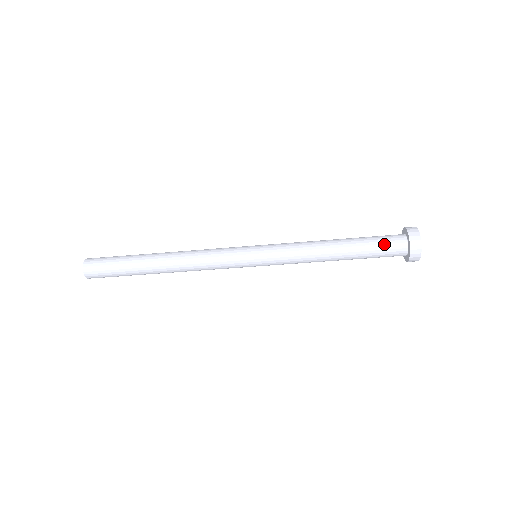
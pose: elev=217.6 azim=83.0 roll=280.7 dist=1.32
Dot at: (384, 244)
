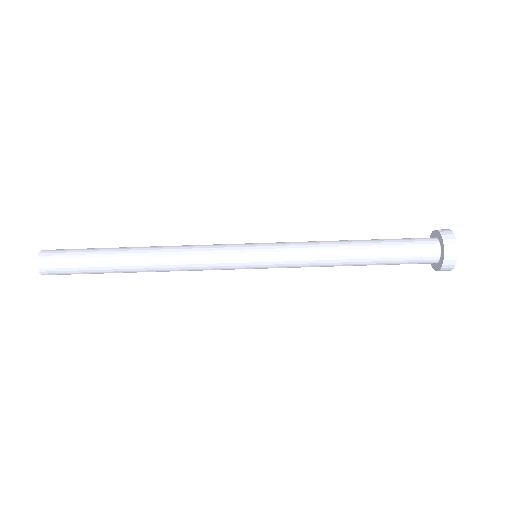
Dot at: (412, 247)
